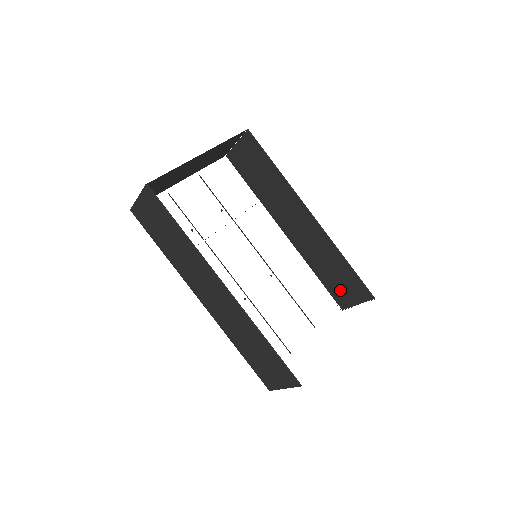
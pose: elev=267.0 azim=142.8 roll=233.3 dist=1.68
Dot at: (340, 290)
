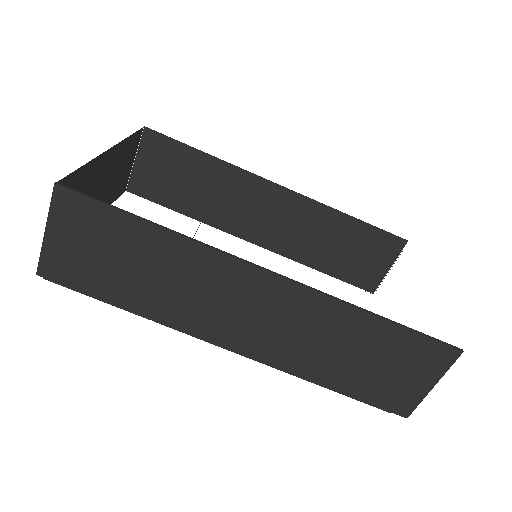
Dot at: (359, 267)
